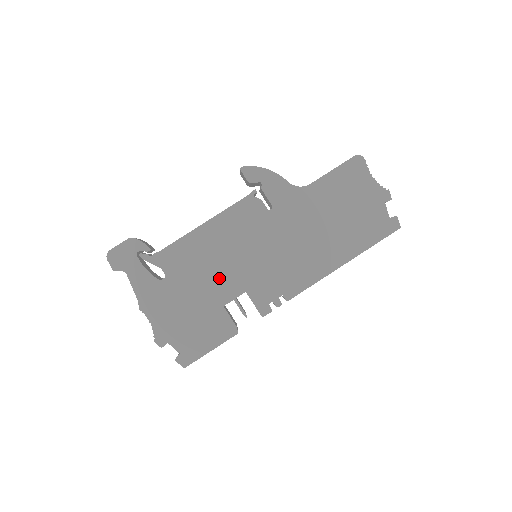
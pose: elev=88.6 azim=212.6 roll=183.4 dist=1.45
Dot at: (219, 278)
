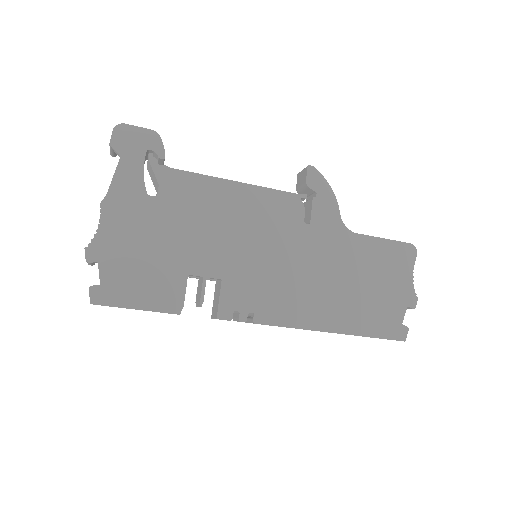
Dot at: (207, 244)
